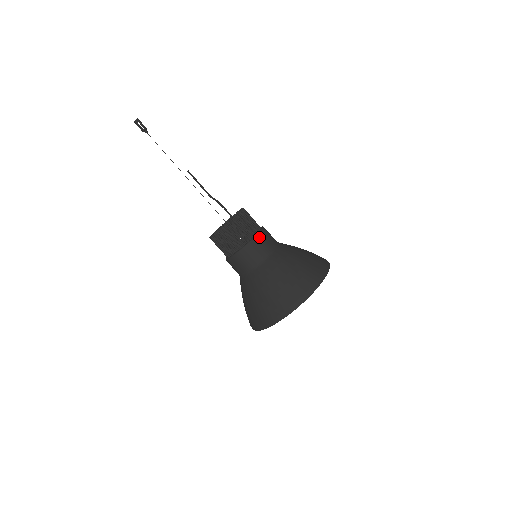
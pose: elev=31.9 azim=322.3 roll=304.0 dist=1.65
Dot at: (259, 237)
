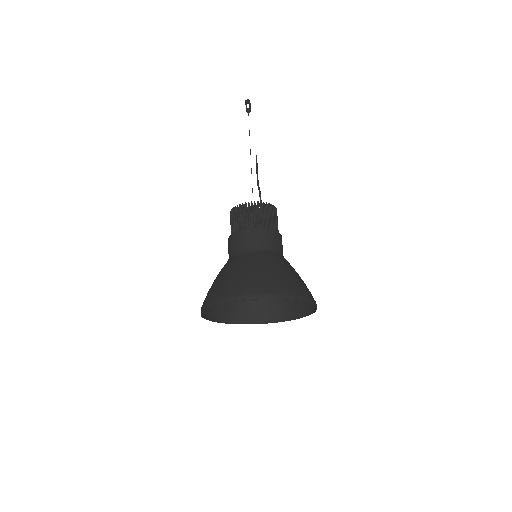
Dot at: (276, 234)
